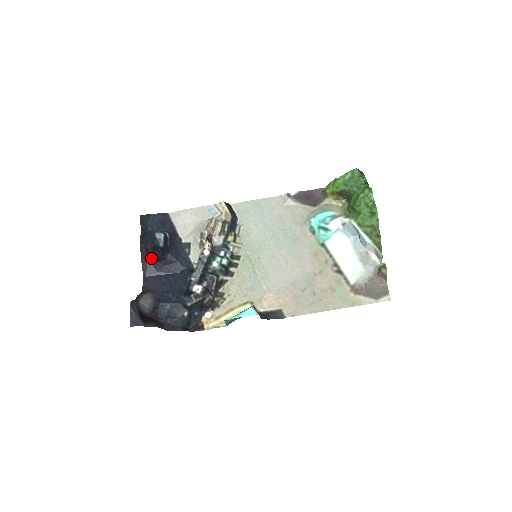
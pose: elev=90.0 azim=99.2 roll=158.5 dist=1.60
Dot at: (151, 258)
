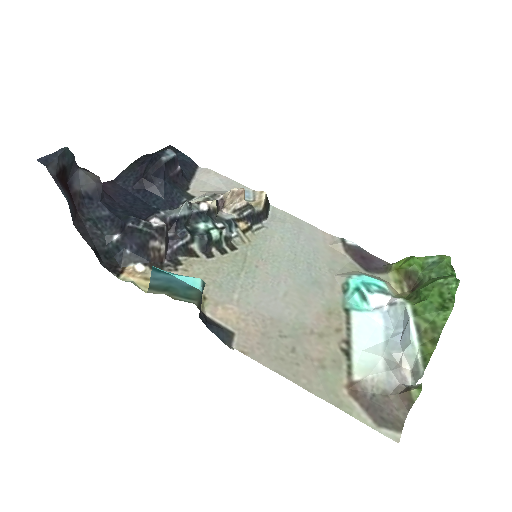
Dot at: (140, 171)
